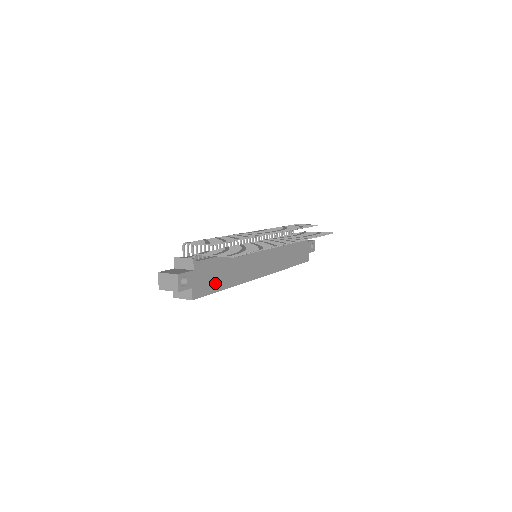
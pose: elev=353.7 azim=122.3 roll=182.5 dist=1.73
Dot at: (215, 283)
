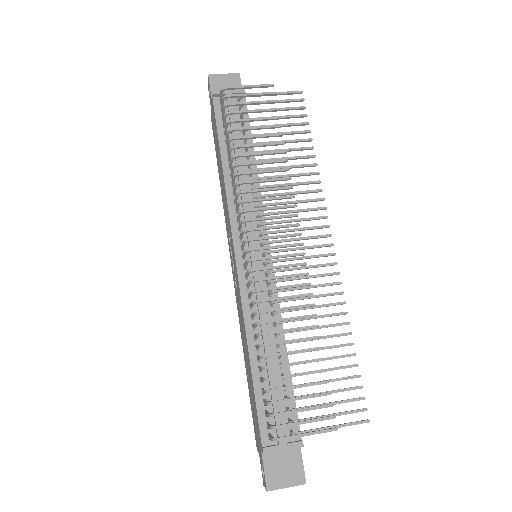
Dot at: occluded
